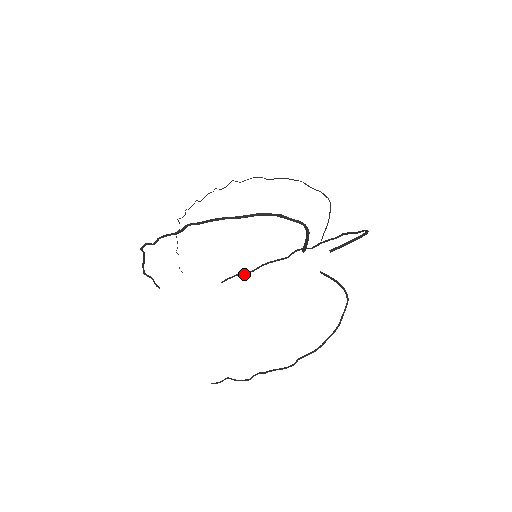
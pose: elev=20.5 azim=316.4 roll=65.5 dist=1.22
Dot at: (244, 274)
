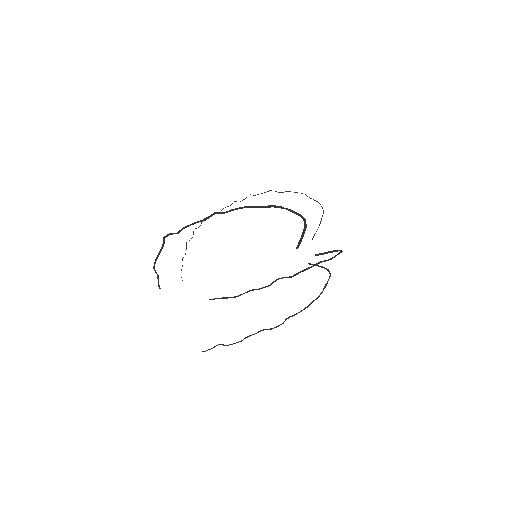
Dot at: (229, 297)
